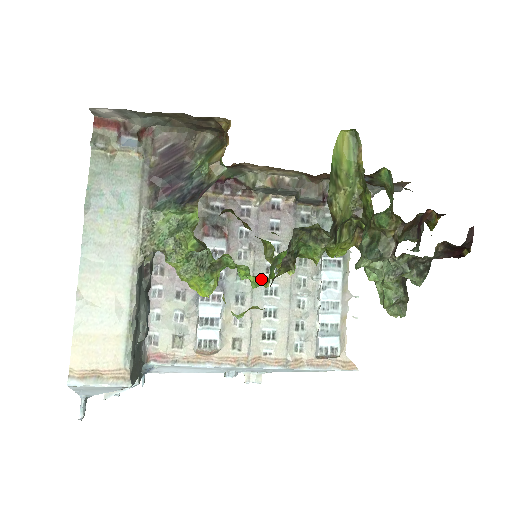
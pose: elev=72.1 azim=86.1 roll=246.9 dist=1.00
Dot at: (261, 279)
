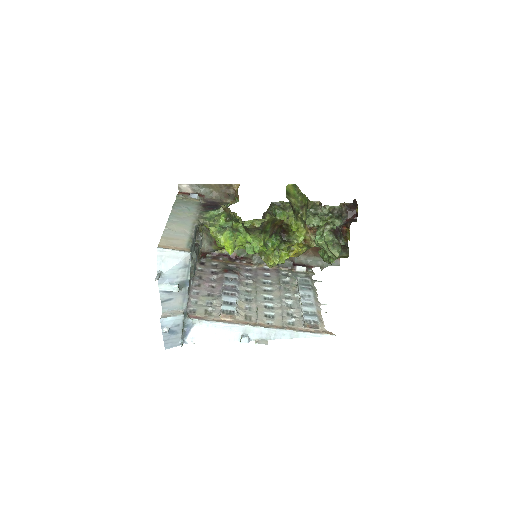
Dot at: (259, 238)
